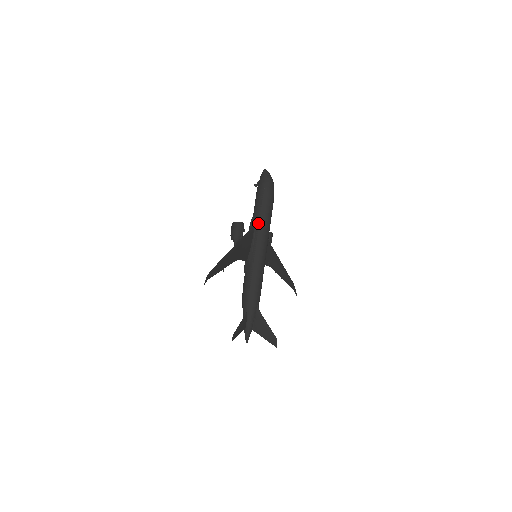
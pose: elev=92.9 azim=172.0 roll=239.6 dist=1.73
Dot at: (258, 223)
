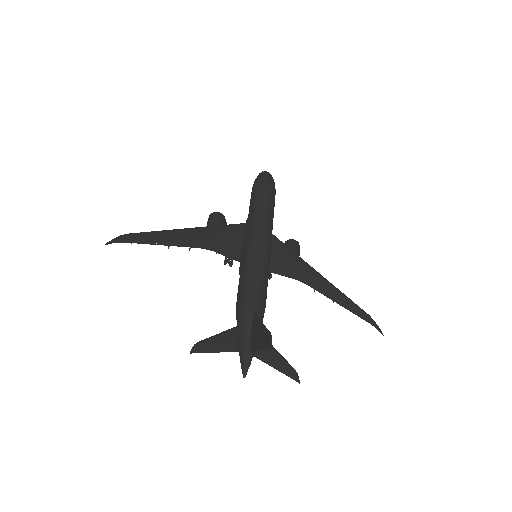
Dot at: (250, 215)
